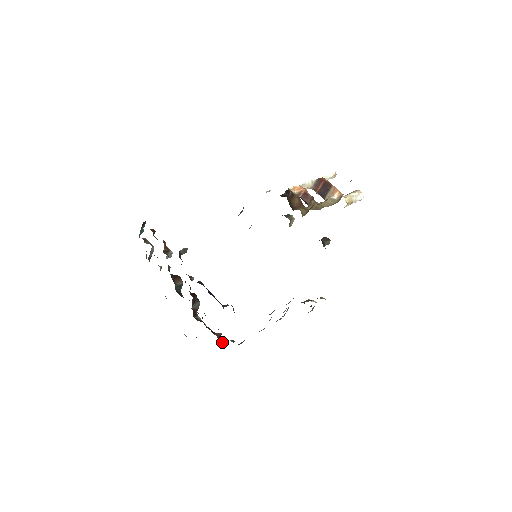
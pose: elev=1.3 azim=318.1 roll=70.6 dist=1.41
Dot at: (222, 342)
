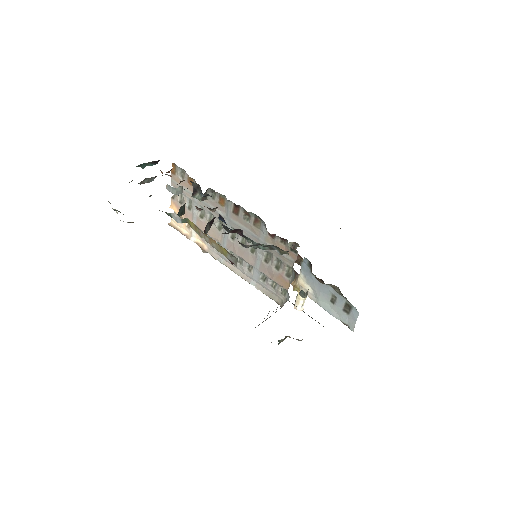
Dot at: occluded
